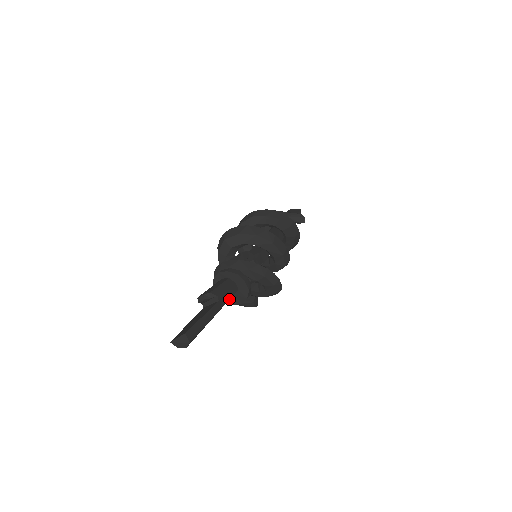
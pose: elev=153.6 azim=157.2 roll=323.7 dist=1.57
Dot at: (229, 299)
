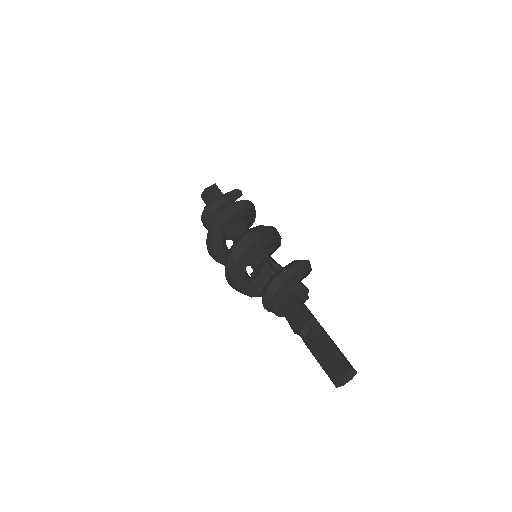
Dot at: occluded
